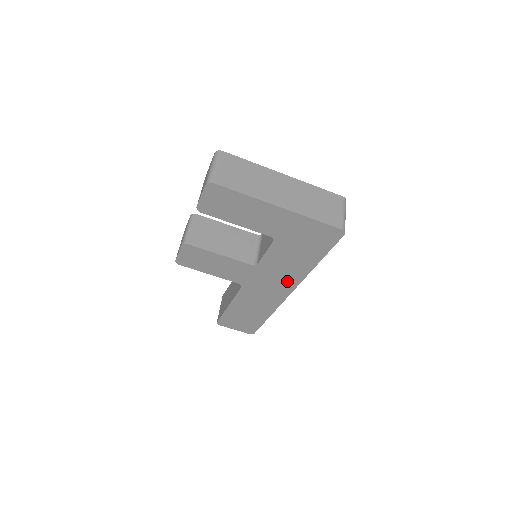
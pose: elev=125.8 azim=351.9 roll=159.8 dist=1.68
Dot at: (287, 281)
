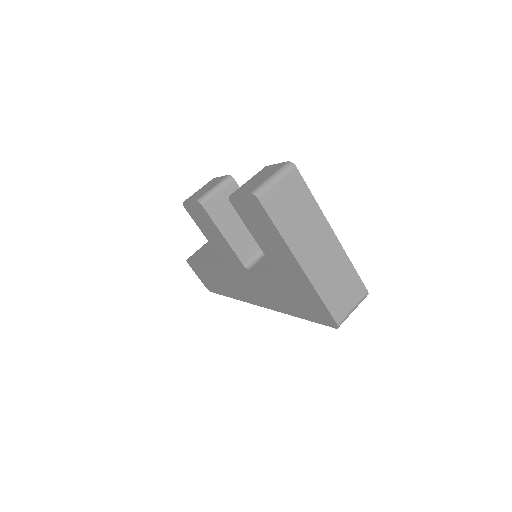
Dot at: (263, 299)
